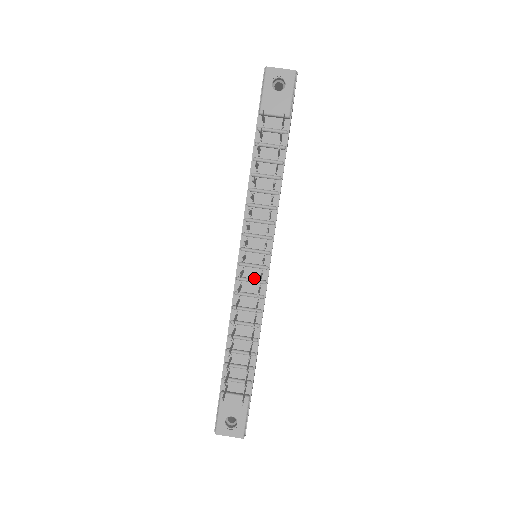
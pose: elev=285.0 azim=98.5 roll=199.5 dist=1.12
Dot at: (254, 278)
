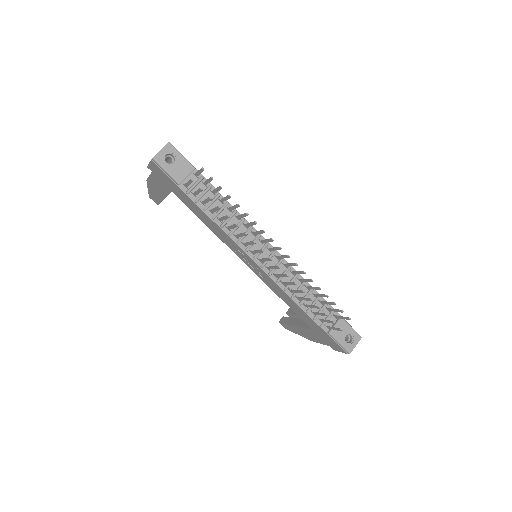
Dot at: (276, 264)
